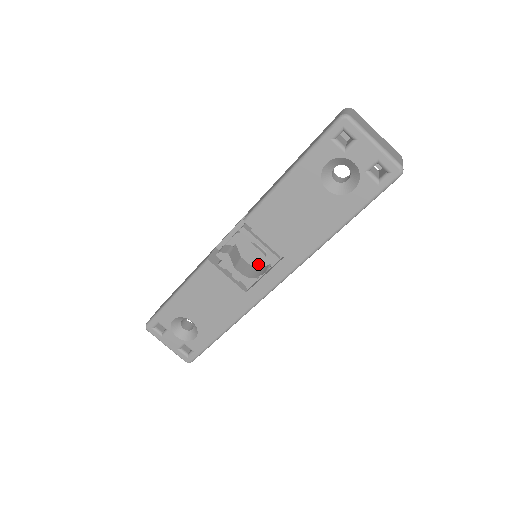
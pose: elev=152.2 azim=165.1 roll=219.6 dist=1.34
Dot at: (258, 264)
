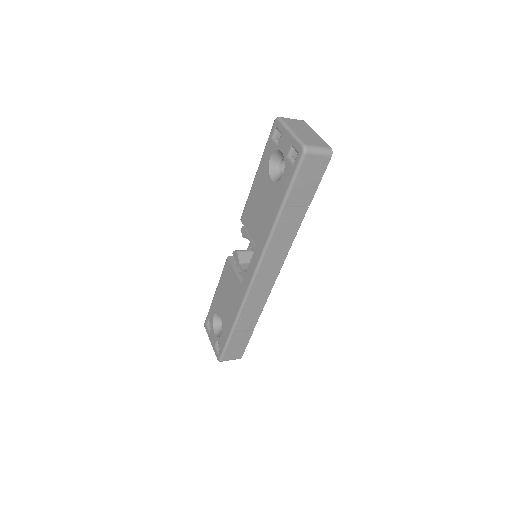
Dot at: occluded
